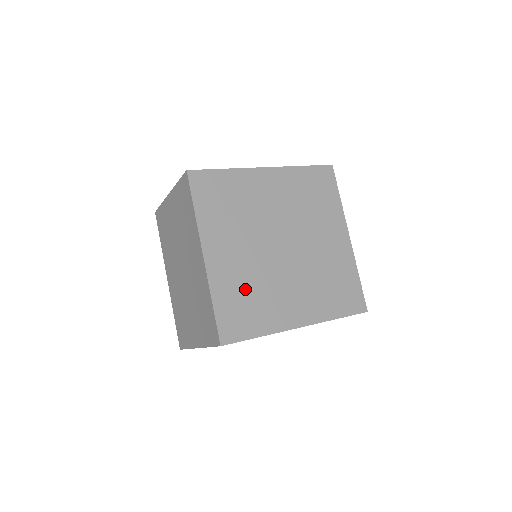
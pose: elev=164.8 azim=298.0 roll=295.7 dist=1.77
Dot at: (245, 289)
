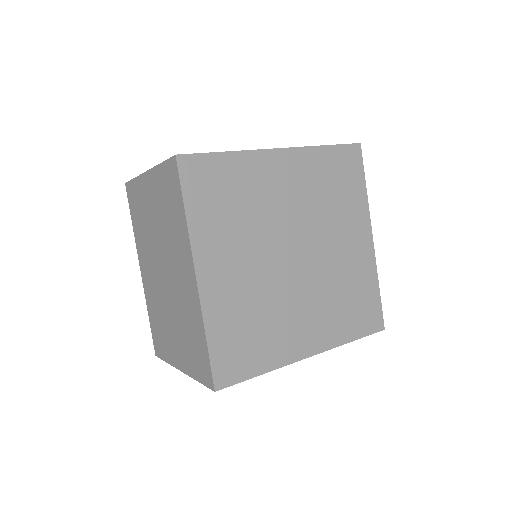
Dot at: (247, 316)
